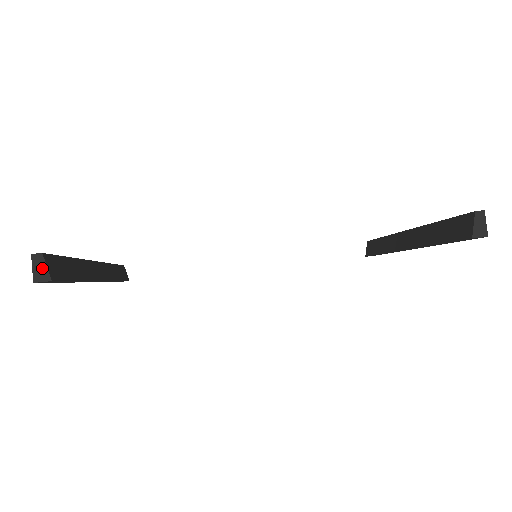
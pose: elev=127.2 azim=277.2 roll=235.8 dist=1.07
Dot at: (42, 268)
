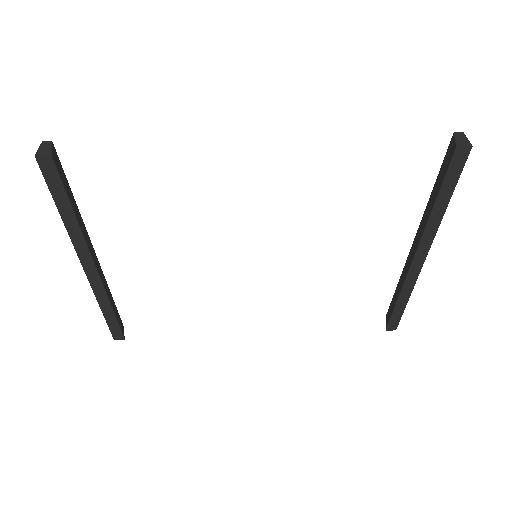
Dot at: (47, 148)
